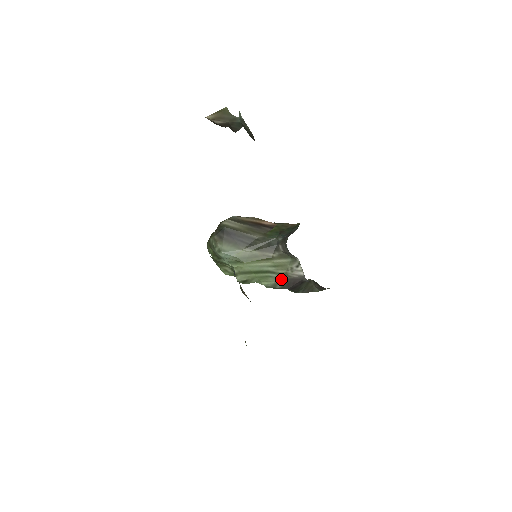
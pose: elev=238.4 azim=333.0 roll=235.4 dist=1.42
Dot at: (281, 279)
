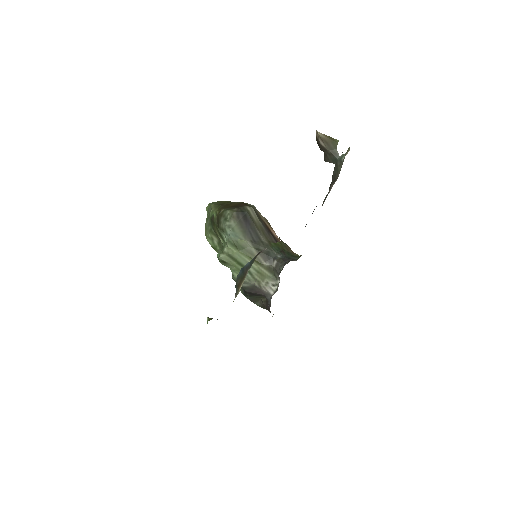
Dot at: (251, 282)
